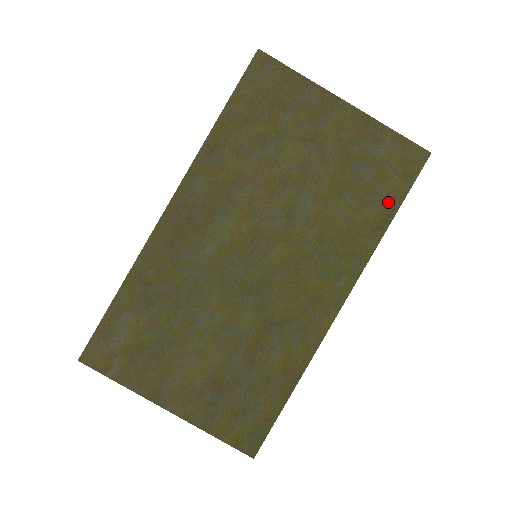
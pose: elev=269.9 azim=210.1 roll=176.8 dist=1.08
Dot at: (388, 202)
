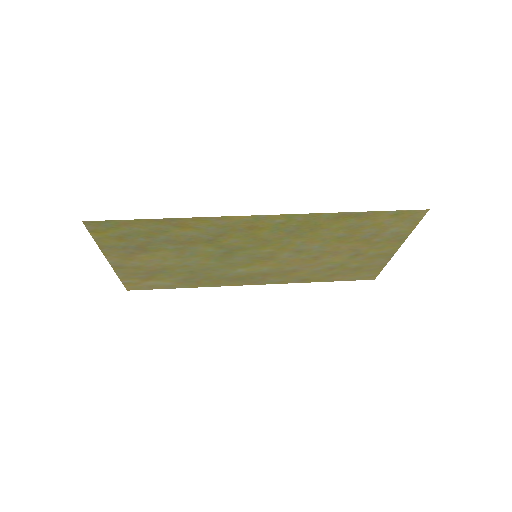
Dot at: (366, 218)
